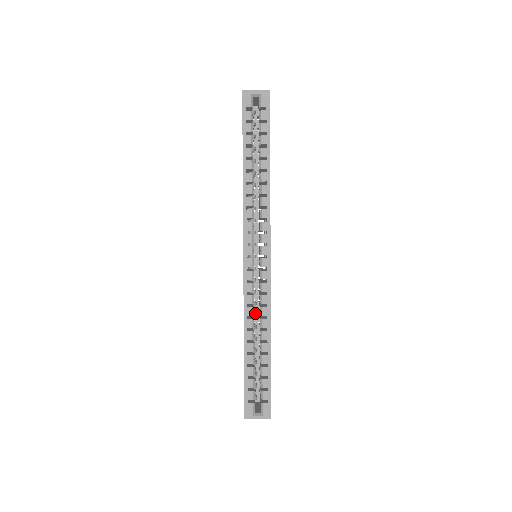
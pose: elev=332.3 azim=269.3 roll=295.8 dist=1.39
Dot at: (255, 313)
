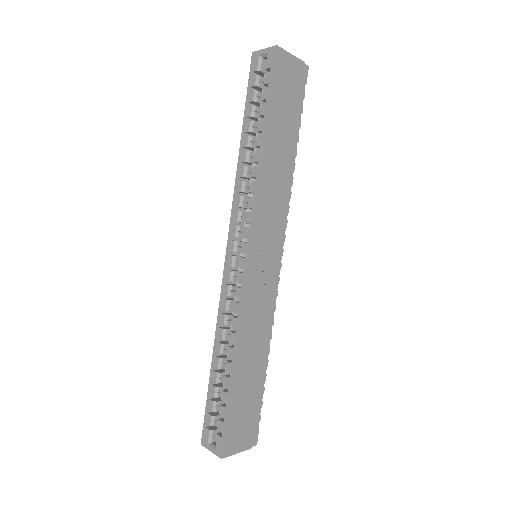
Dot at: occluded
